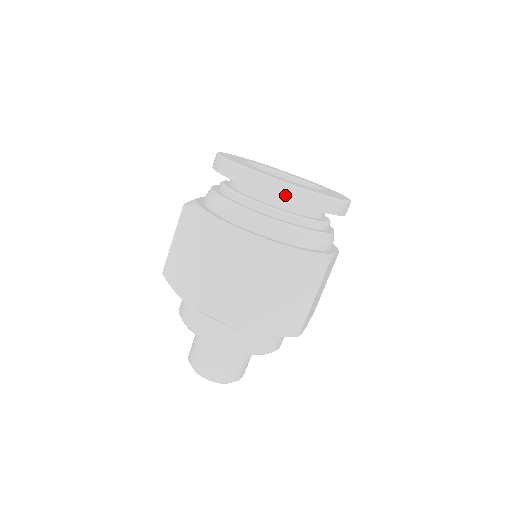
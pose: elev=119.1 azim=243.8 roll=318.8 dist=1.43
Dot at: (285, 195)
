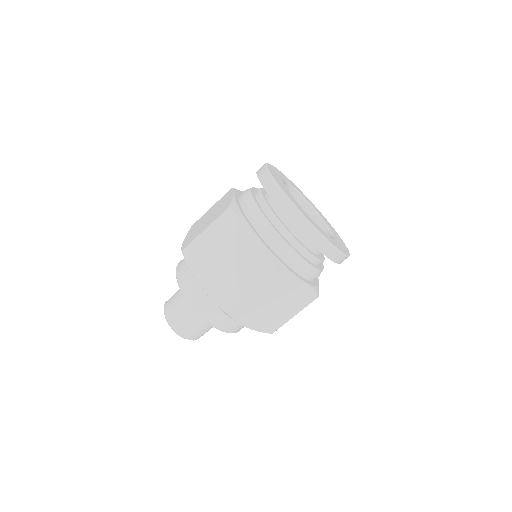
Dot at: (275, 196)
